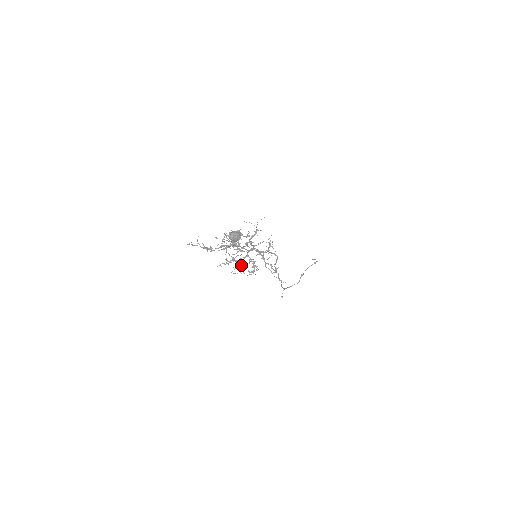
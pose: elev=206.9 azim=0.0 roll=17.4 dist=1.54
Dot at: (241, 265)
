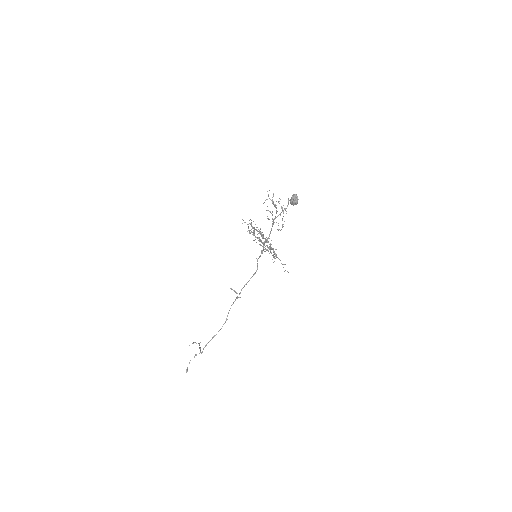
Dot at: occluded
